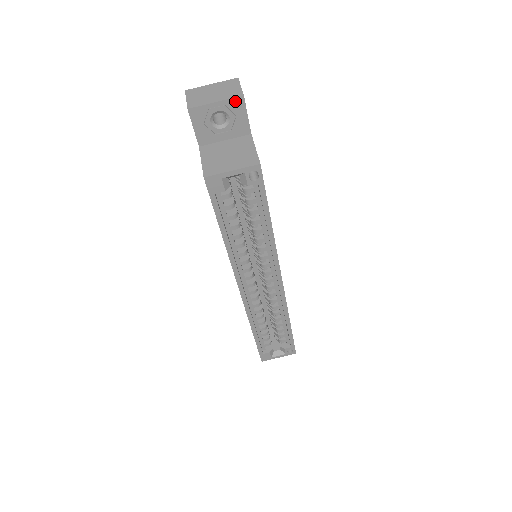
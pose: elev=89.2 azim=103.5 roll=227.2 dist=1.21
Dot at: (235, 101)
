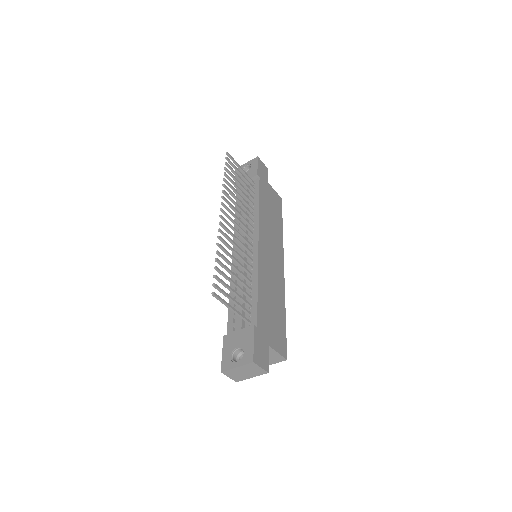
Dot at: (263, 372)
